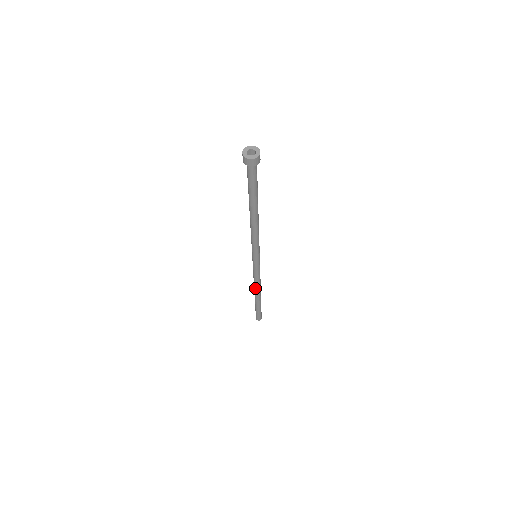
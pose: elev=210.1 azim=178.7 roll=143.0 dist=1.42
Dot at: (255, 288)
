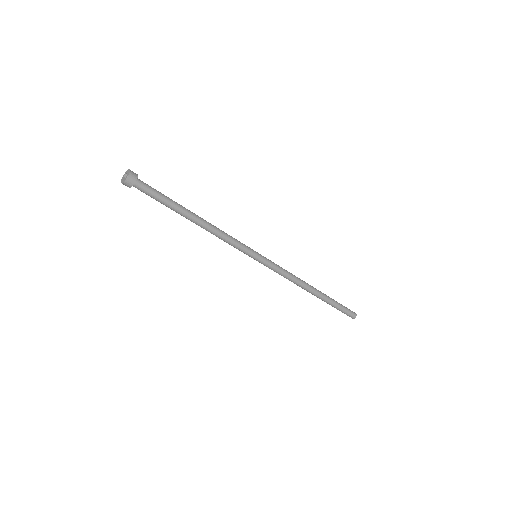
Dot at: (299, 286)
